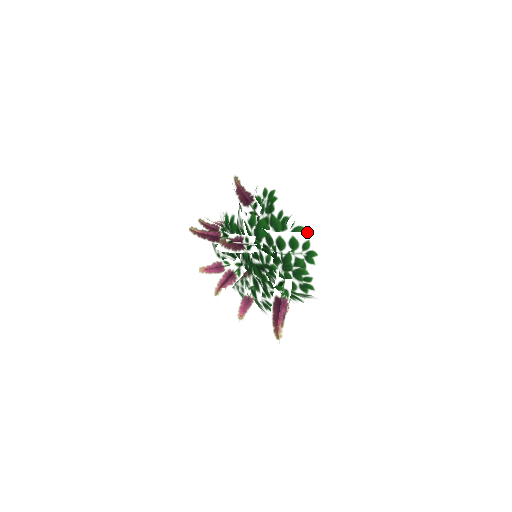
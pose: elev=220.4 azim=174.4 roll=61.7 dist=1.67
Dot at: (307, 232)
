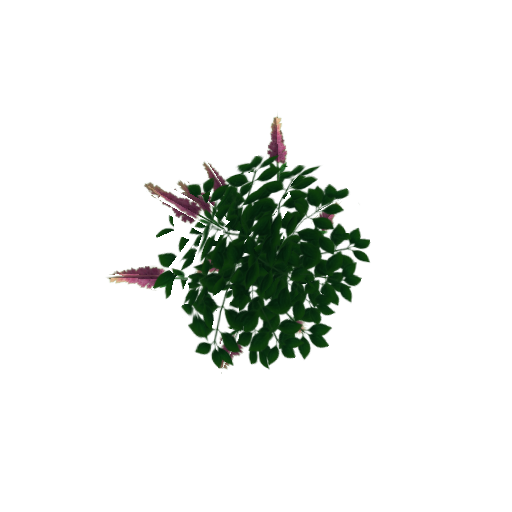
Dot at: (183, 347)
